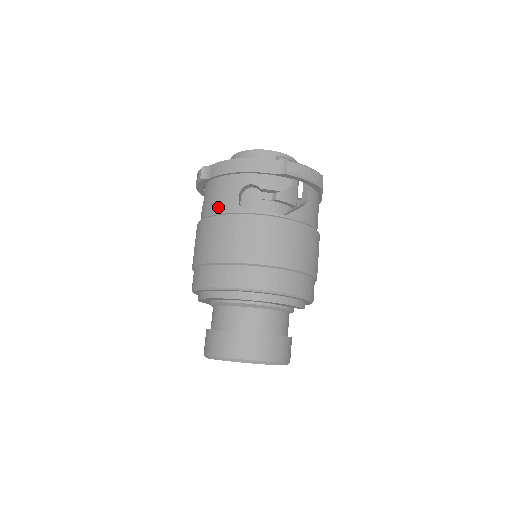
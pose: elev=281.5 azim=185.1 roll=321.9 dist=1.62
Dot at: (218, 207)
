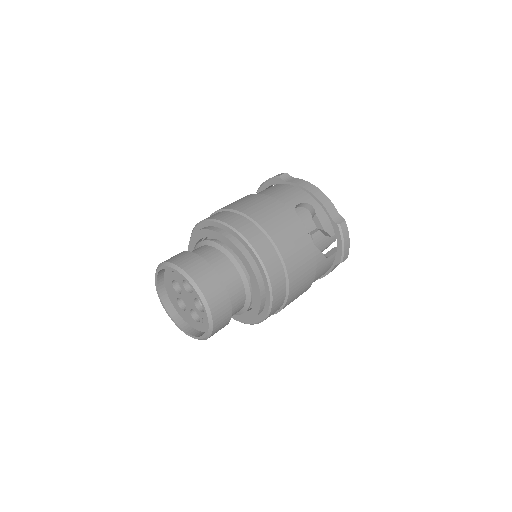
Dot at: (278, 196)
